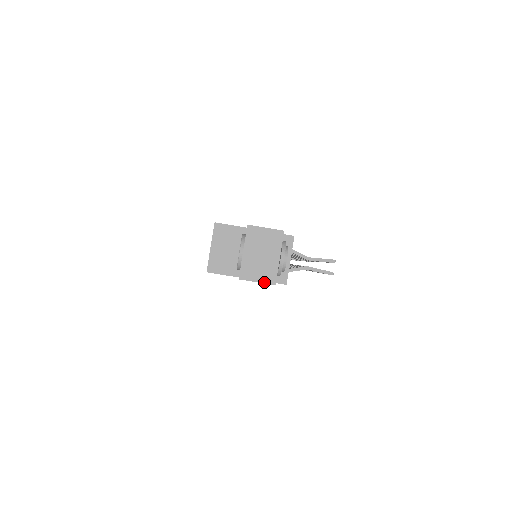
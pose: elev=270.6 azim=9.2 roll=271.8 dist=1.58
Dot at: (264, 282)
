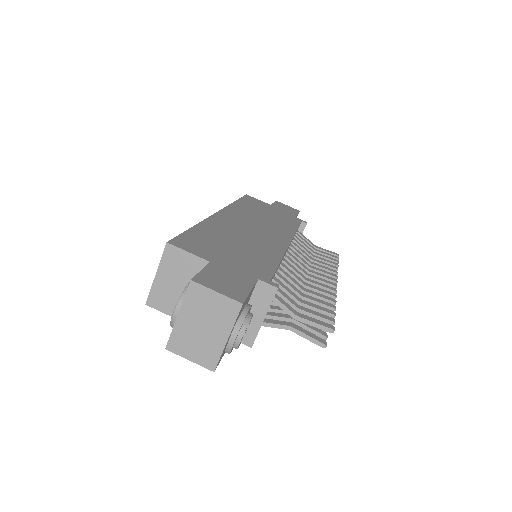
Dot at: (199, 363)
